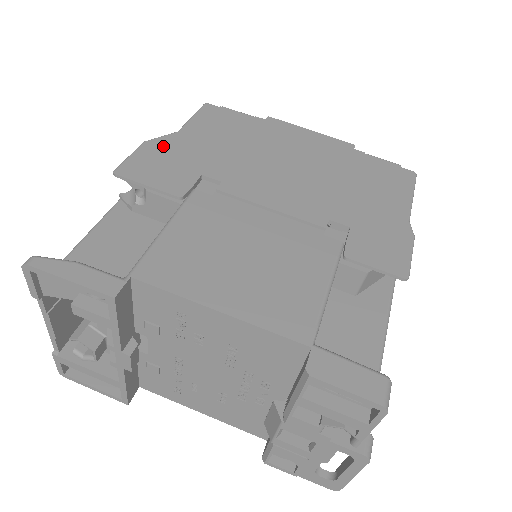
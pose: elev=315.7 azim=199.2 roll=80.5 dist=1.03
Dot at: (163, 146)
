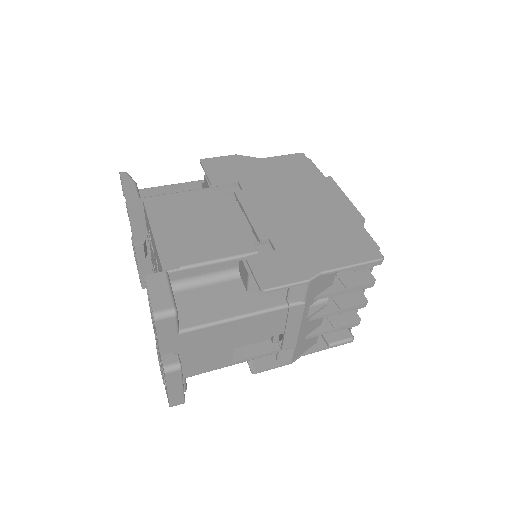
Dot at: (241, 160)
